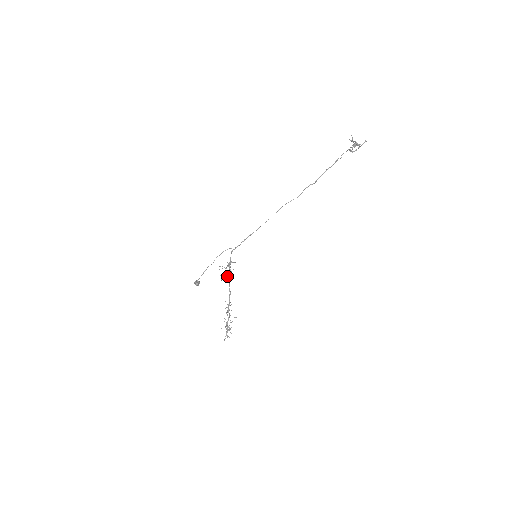
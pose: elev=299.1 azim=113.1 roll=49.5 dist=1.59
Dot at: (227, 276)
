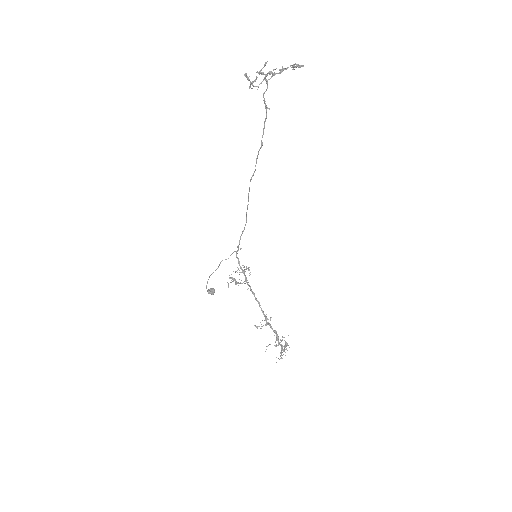
Dot at: (240, 283)
